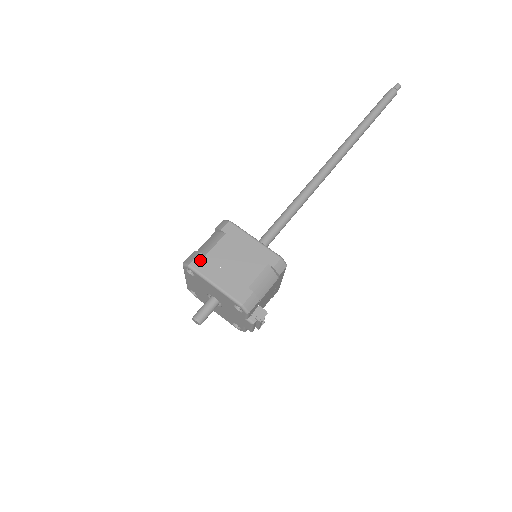
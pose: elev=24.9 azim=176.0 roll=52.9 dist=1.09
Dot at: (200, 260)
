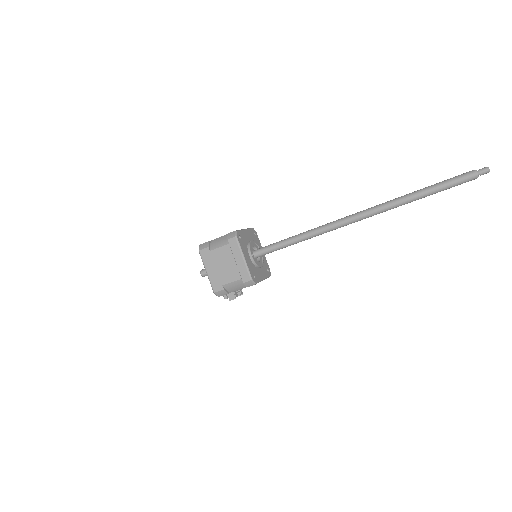
Dot at: (206, 252)
